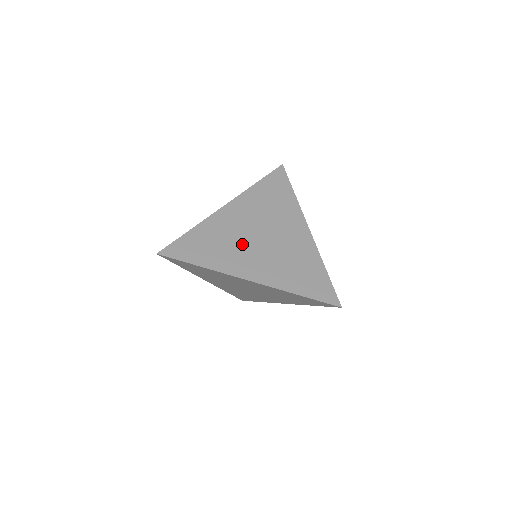
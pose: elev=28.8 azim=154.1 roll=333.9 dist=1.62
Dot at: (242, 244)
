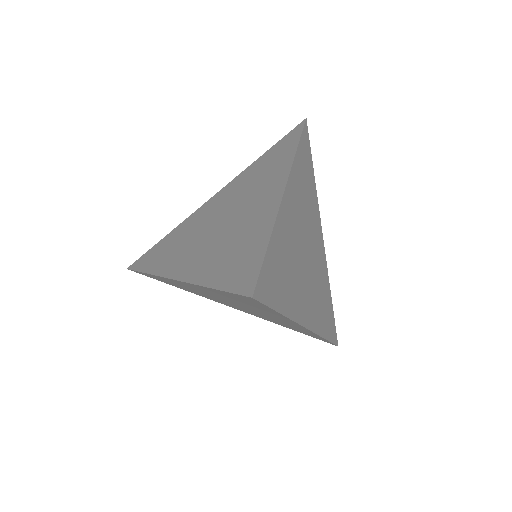
Dot at: (300, 265)
